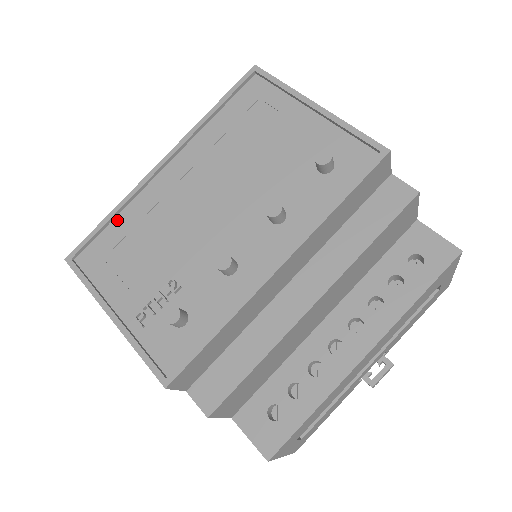
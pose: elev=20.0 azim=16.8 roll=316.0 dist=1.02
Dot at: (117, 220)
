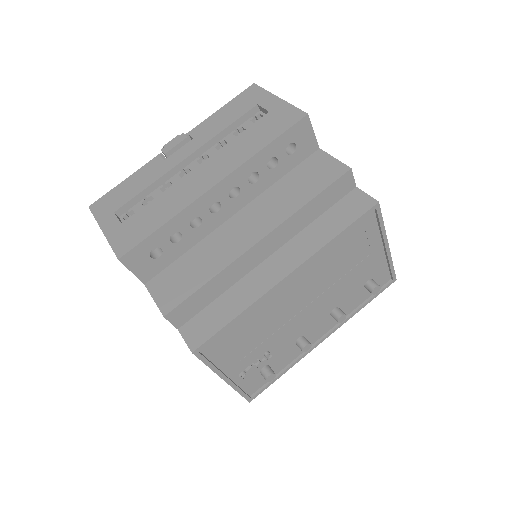
Dot at: (239, 318)
